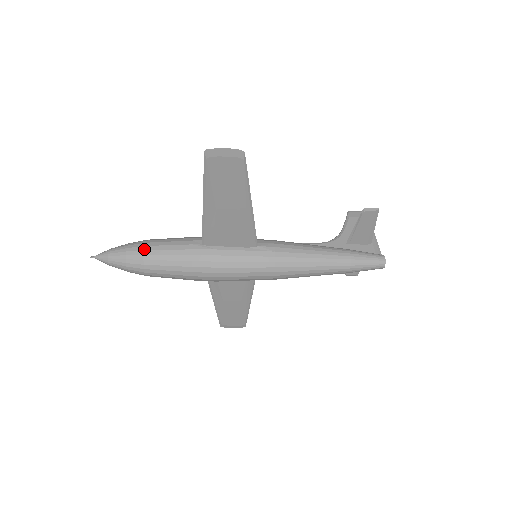
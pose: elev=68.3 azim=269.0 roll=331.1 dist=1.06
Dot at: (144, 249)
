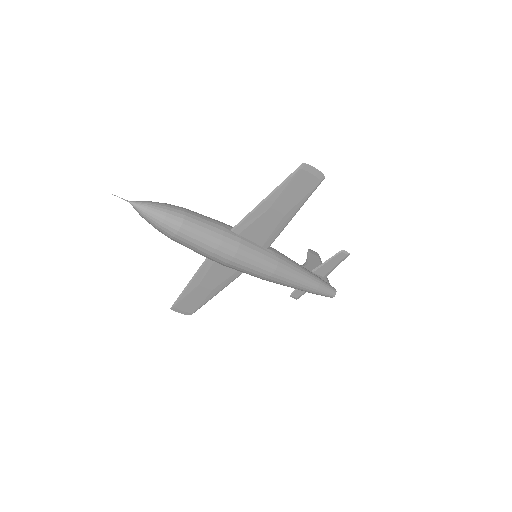
Dot at: (185, 214)
